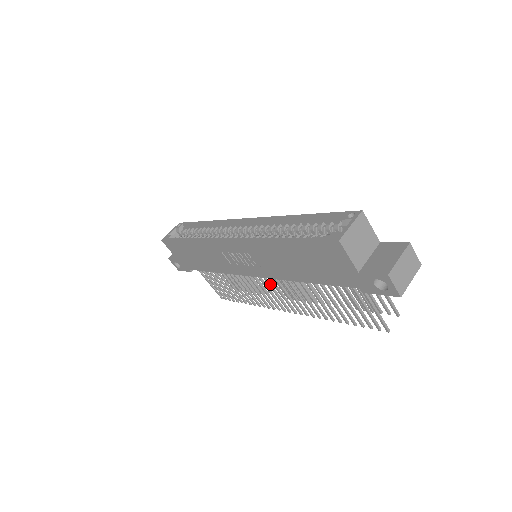
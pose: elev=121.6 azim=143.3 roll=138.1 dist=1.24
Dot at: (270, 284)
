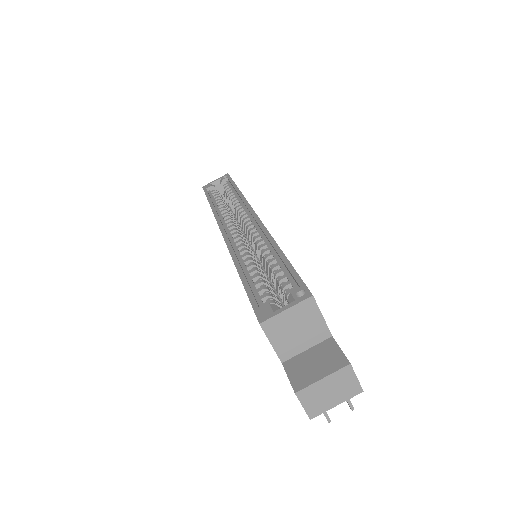
Dot at: occluded
